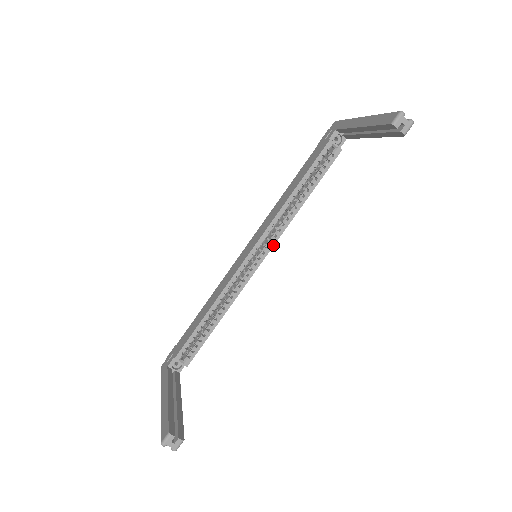
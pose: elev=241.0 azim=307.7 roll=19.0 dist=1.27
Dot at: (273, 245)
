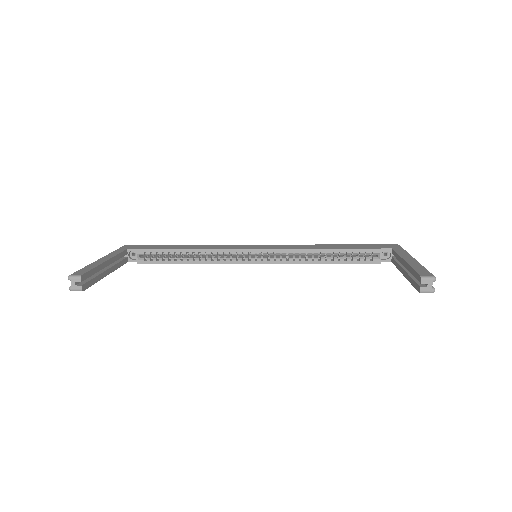
Dot at: (273, 263)
